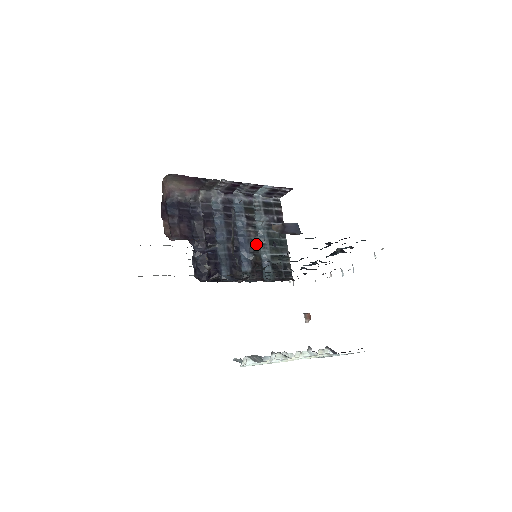
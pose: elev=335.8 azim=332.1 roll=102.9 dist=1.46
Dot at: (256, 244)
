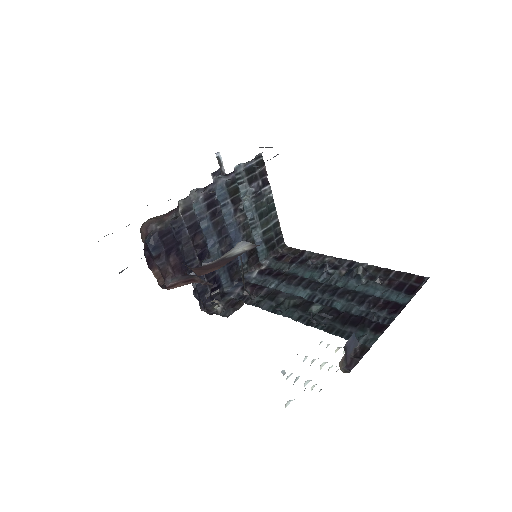
Dot at: (247, 229)
